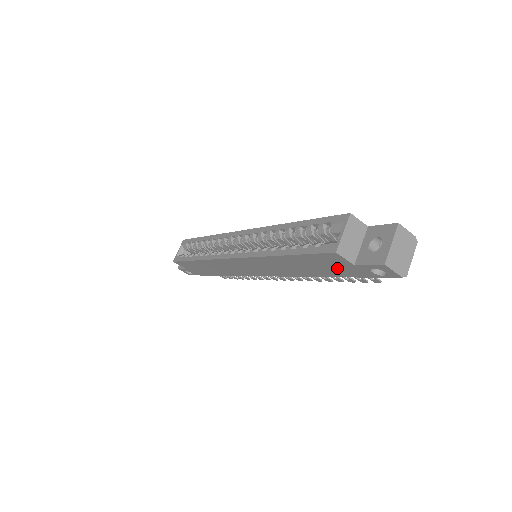
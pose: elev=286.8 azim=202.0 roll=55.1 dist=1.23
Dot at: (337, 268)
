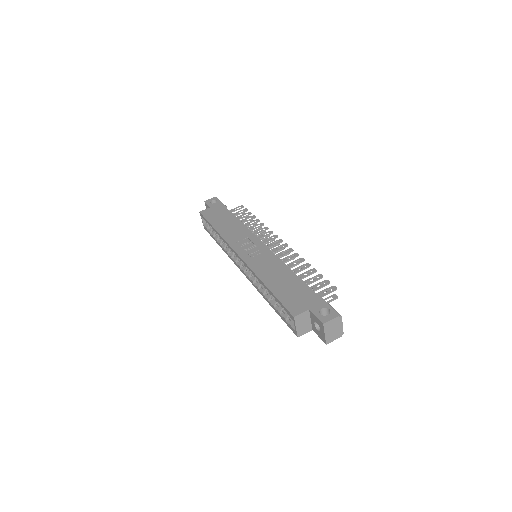
Dot at: occluded
